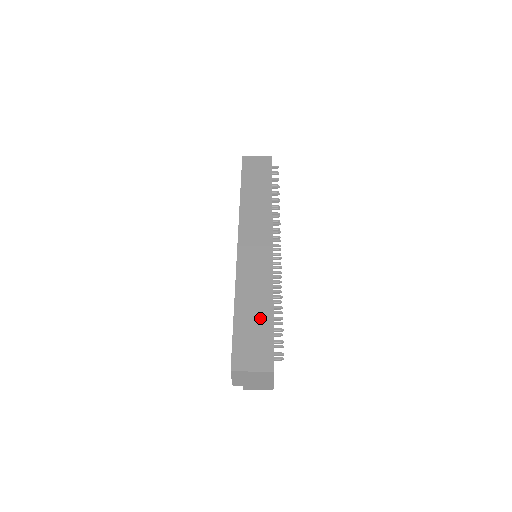
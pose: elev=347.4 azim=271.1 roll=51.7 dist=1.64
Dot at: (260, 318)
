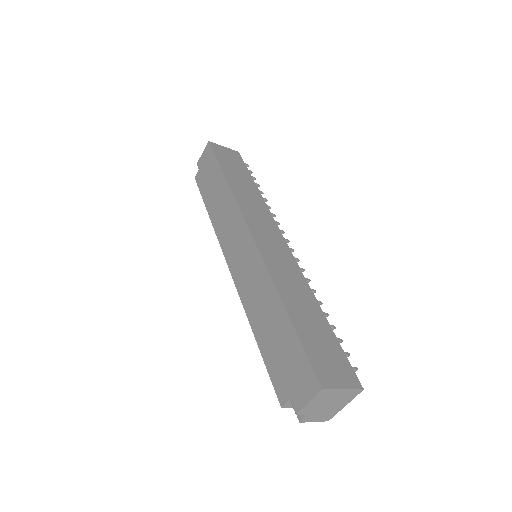
Dot at: (318, 324)
